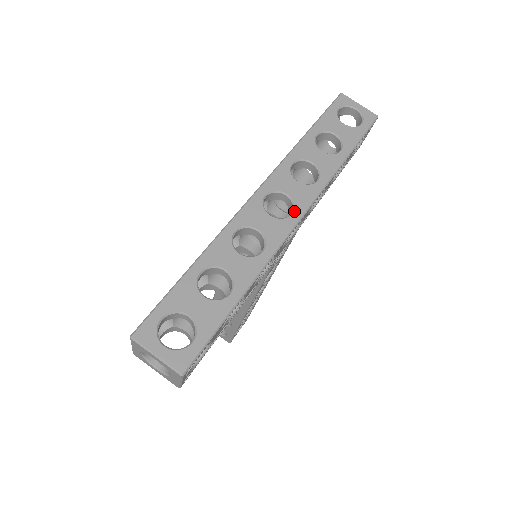
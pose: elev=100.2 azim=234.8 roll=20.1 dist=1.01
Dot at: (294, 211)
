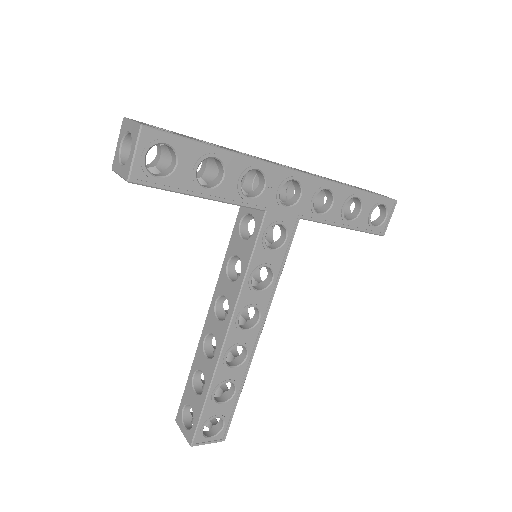
Dot at: occluded
